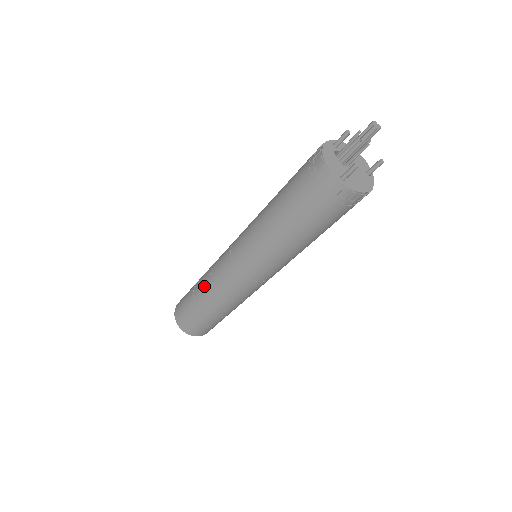
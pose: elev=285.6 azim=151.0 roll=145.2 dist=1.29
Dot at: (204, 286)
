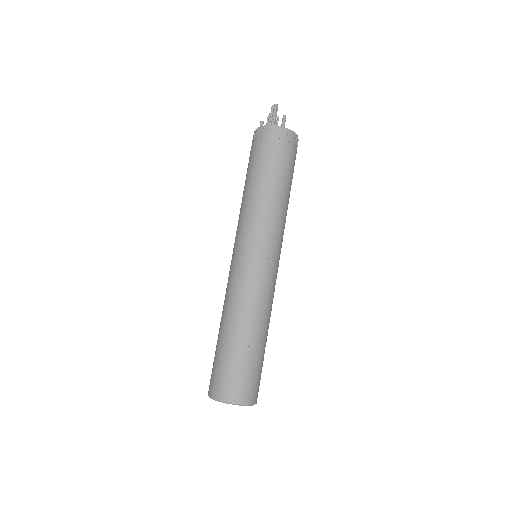
Dot at: (233, 315)
